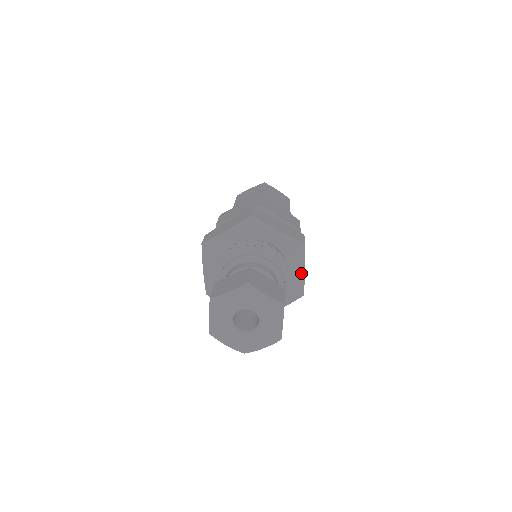
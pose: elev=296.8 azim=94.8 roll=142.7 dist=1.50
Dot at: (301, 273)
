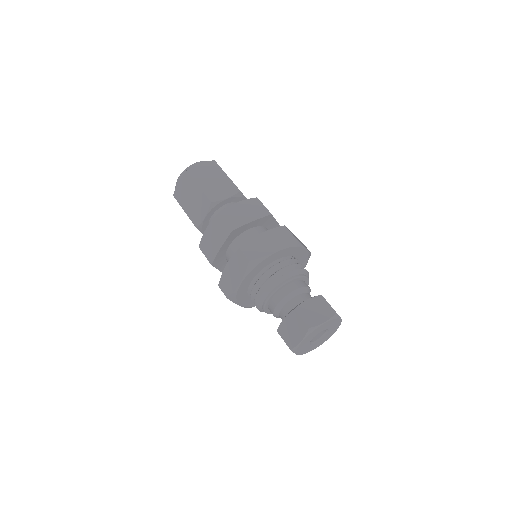
Dot at: (304, 251)
